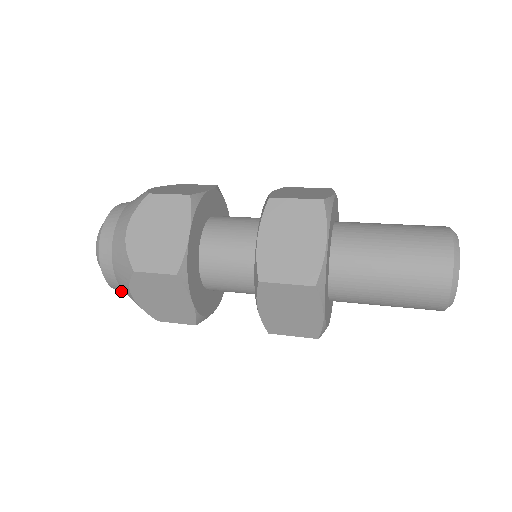
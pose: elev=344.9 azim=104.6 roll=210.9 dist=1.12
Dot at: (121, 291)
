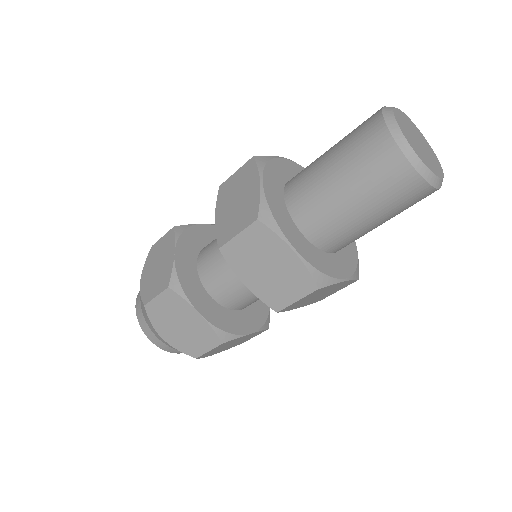
Dot at: (168, 348)
